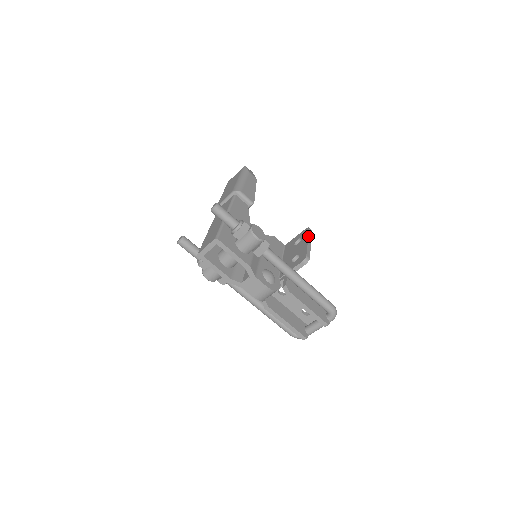
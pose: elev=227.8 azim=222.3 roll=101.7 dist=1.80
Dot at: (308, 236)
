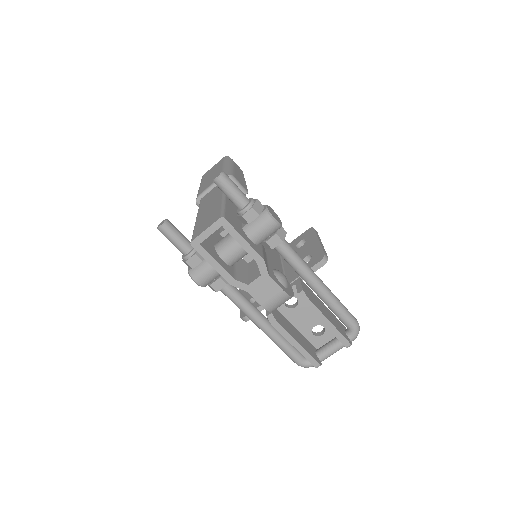
Dot at: (317, 235)
